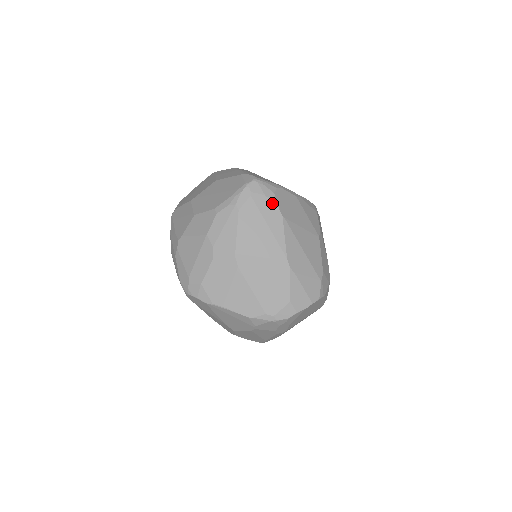
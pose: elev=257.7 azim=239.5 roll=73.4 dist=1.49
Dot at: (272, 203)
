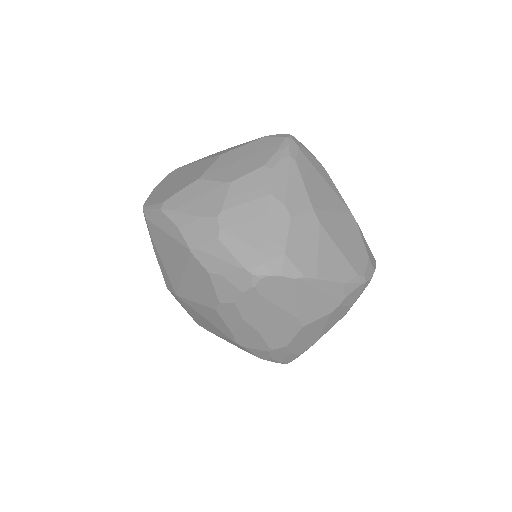
Dot at: (315, 158)
